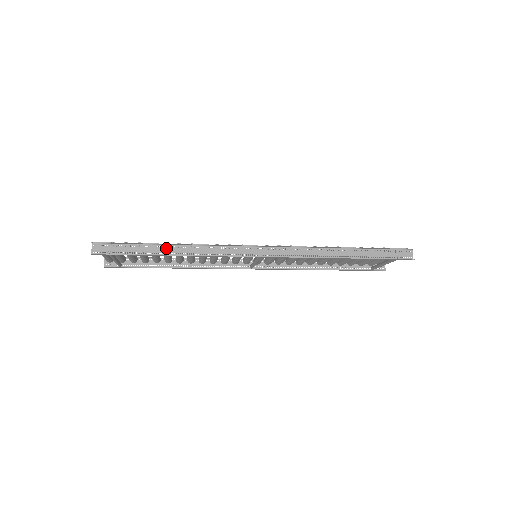
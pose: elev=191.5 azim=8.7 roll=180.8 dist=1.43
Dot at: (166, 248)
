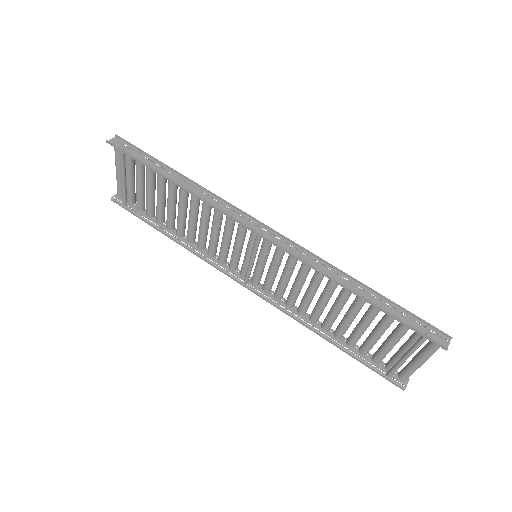
Dot at: (173, 175)
